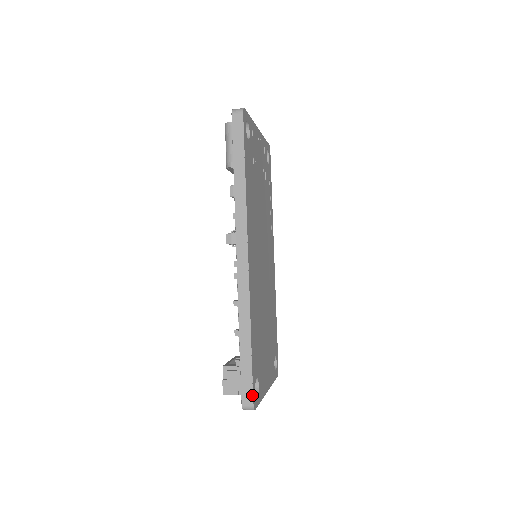
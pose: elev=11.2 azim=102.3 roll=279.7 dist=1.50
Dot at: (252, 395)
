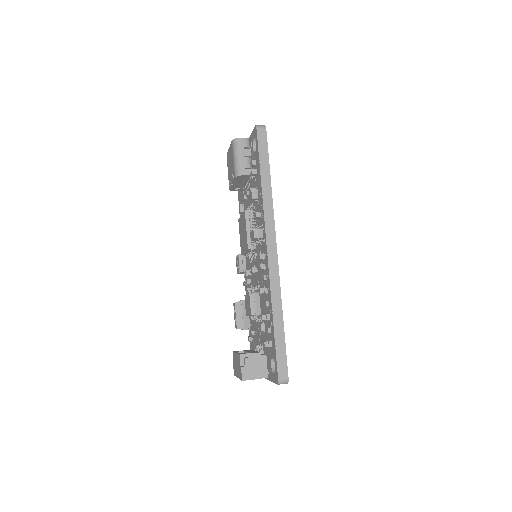
Dot at: (287, 369)
